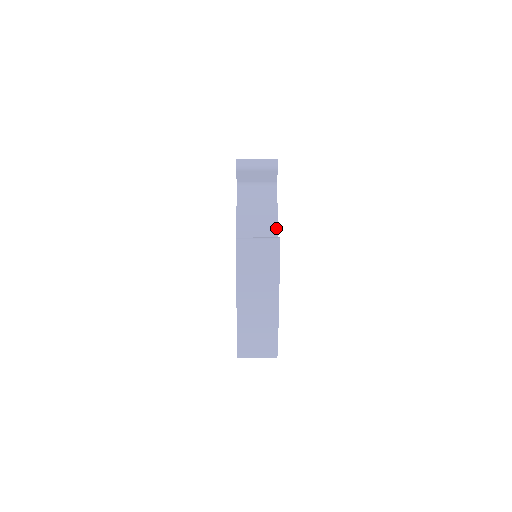
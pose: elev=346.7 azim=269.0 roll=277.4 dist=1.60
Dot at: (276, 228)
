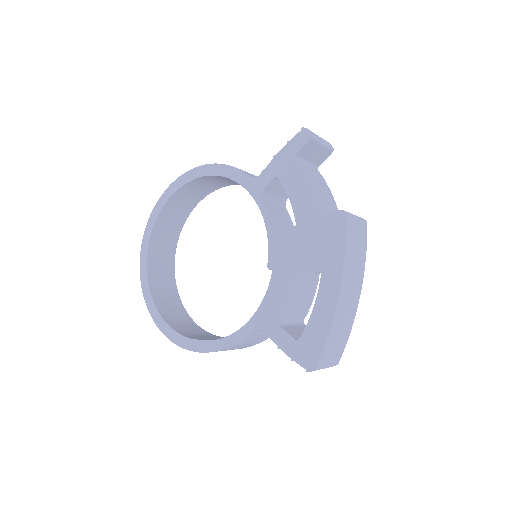
Dot at: occluded
